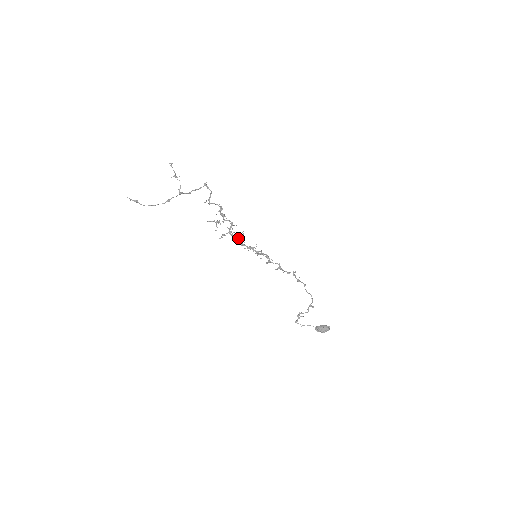
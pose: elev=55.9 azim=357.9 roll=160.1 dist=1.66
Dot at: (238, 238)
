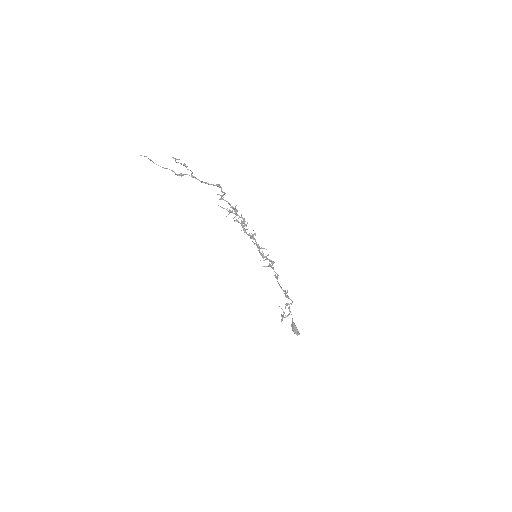
Dot at: (247, 234)
